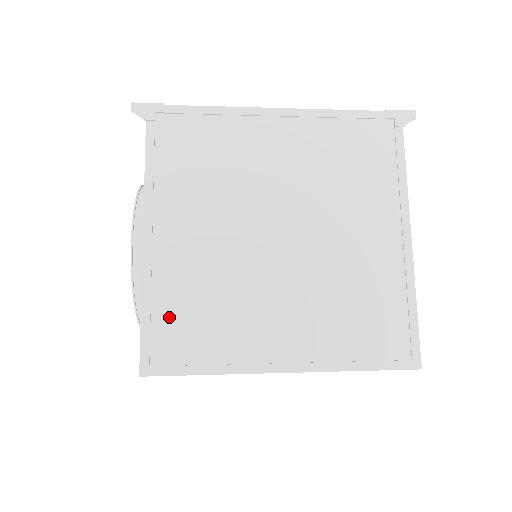
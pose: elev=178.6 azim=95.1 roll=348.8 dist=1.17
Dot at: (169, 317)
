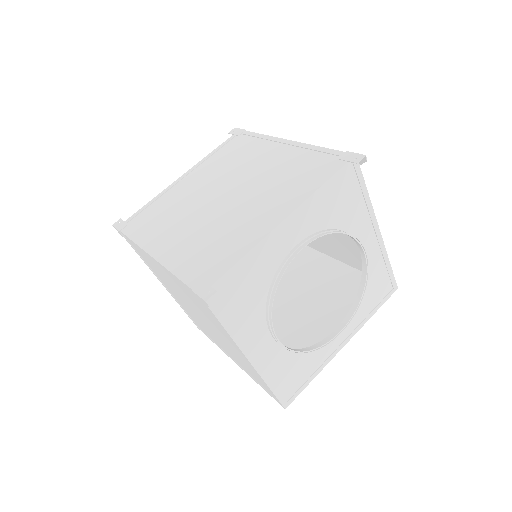
Dot at: (191, 317)
